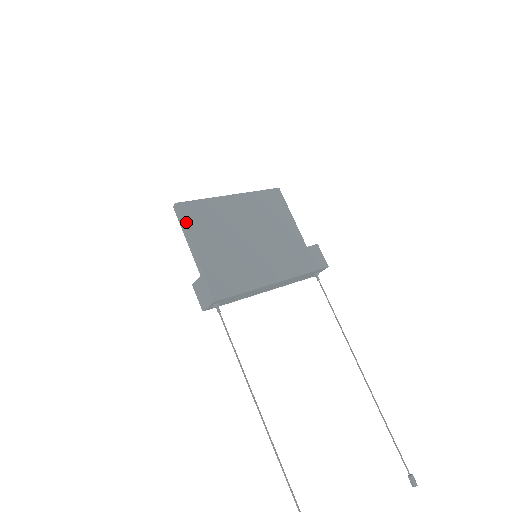
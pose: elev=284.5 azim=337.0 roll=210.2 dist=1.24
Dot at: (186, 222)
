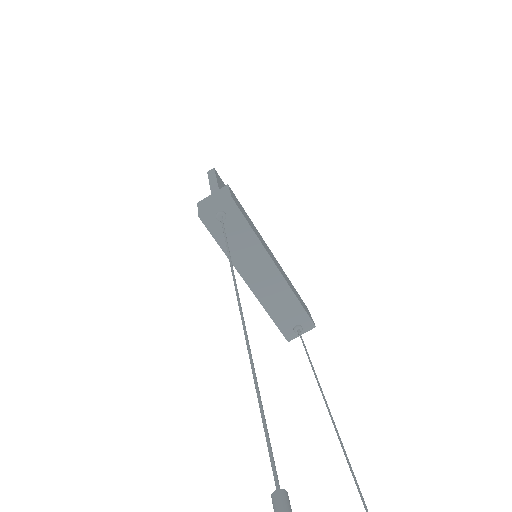
Dot at: (217, 178)
